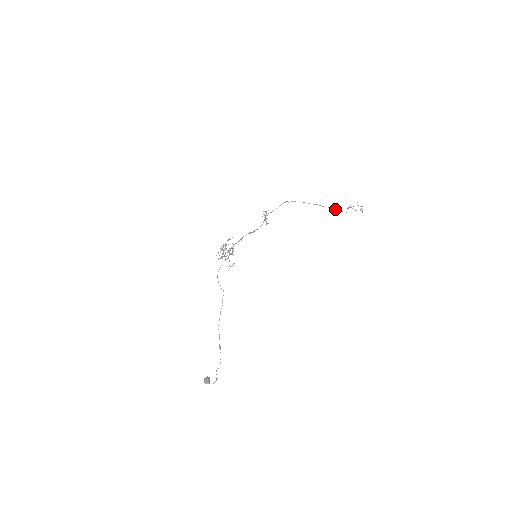
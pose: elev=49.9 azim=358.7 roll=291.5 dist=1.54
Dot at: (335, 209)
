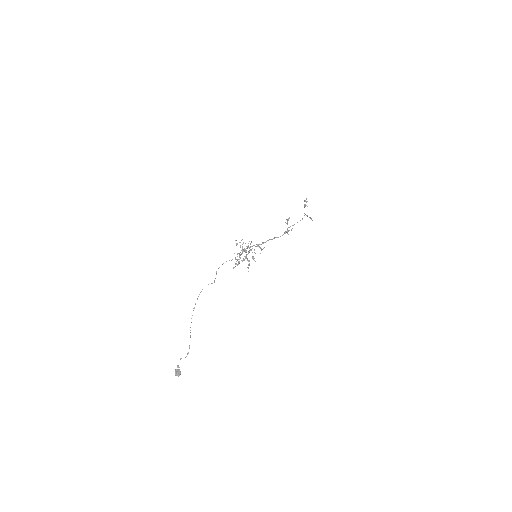
Dot at: occluded
